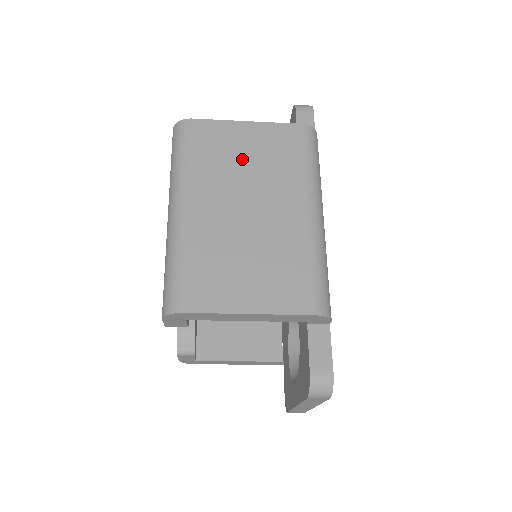
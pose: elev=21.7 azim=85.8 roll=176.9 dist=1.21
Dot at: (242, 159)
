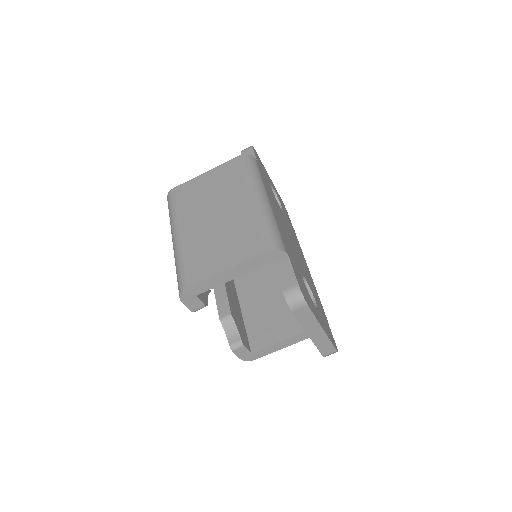
Dot at: (206, 193)
